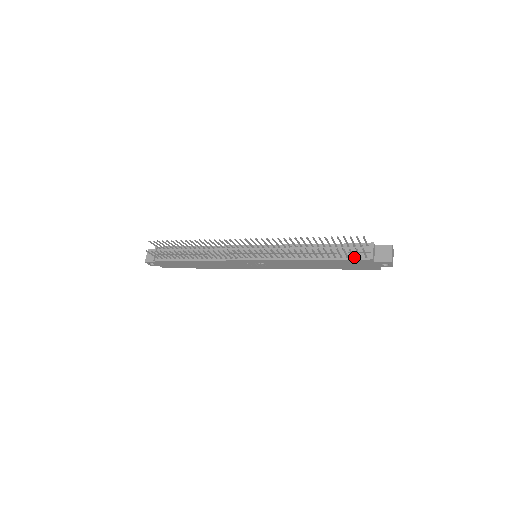
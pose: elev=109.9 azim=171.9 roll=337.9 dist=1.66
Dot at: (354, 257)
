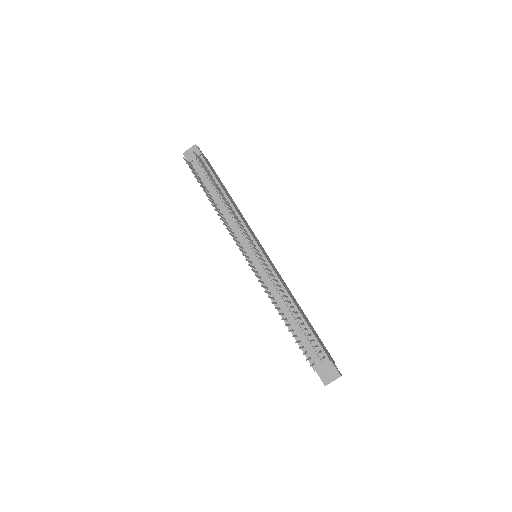
Dot at: (307, 353)
